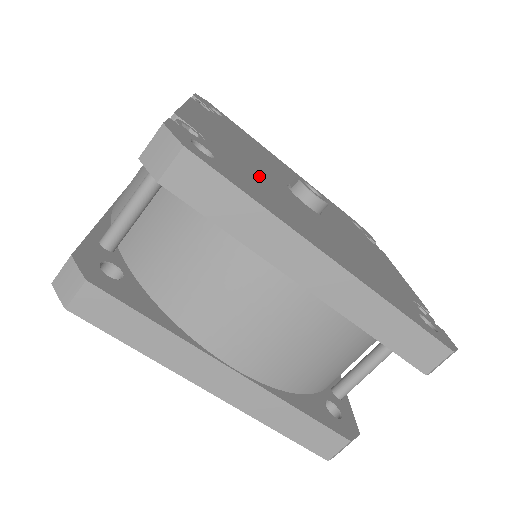
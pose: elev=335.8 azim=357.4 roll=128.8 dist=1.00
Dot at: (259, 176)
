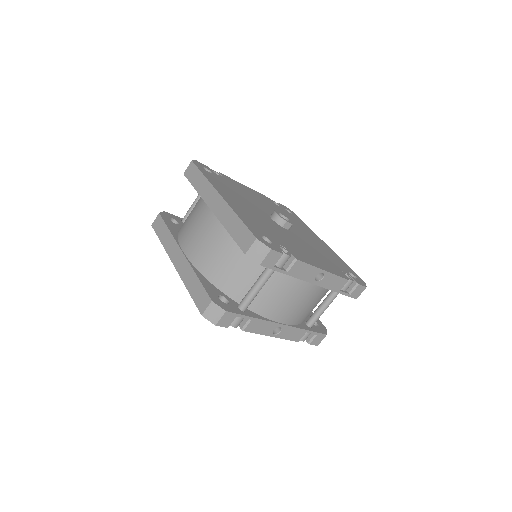
Dot at: (242, 195)
